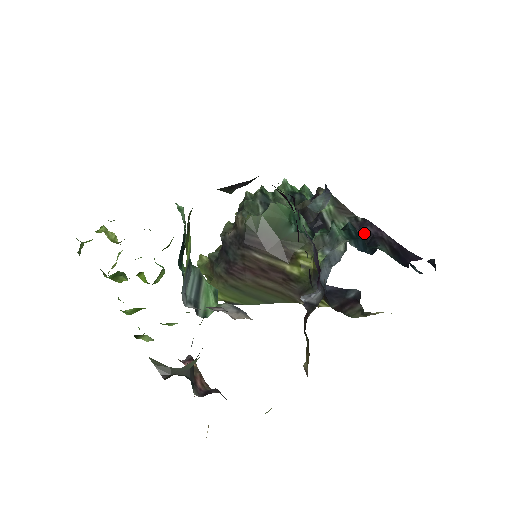
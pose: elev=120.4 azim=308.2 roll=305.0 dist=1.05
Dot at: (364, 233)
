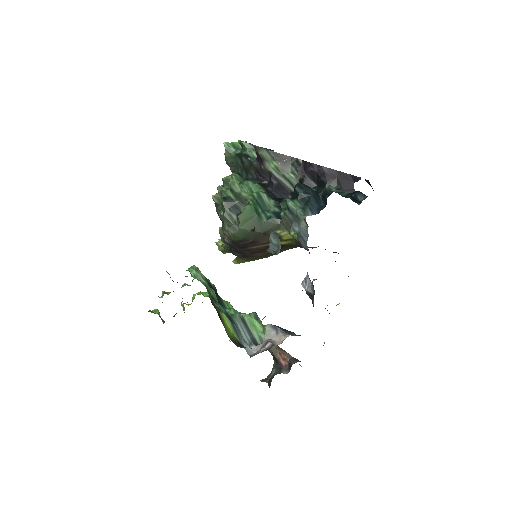
Dot at: (310, 174)
